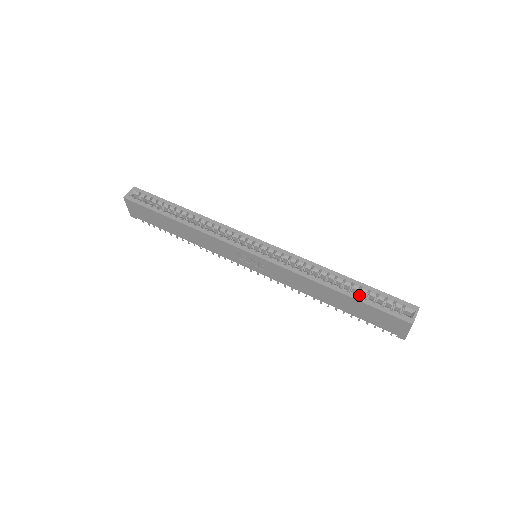
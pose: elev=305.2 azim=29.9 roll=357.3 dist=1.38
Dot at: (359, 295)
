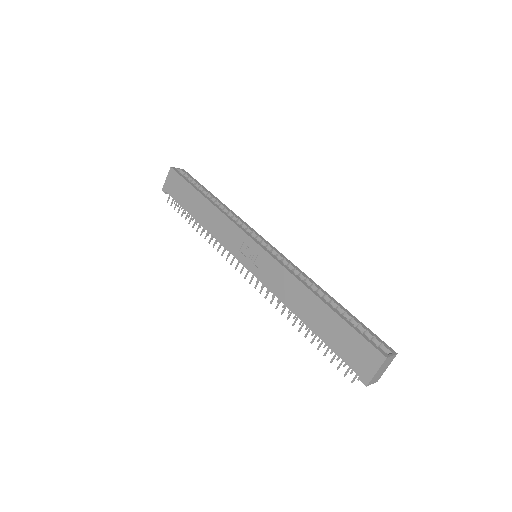
Dot at: occluded
